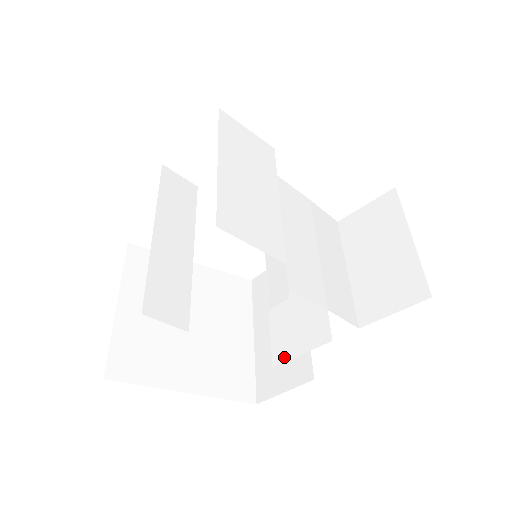
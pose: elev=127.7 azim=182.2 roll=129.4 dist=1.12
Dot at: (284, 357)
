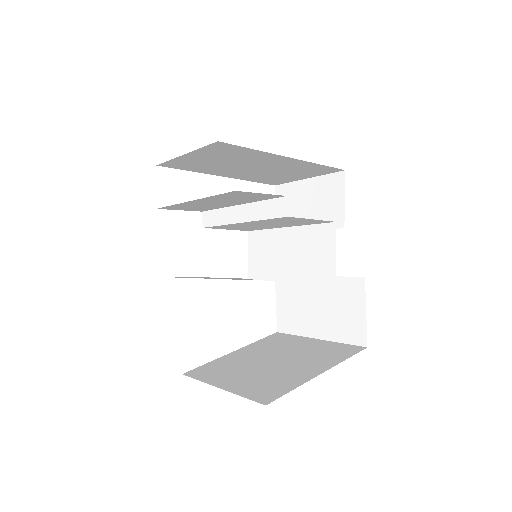
Dot at: (333, 269)
